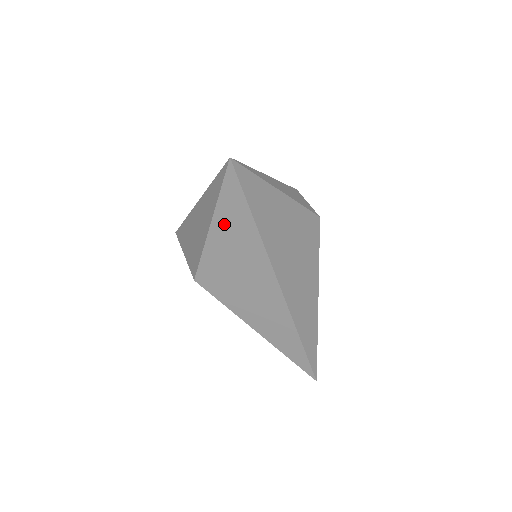
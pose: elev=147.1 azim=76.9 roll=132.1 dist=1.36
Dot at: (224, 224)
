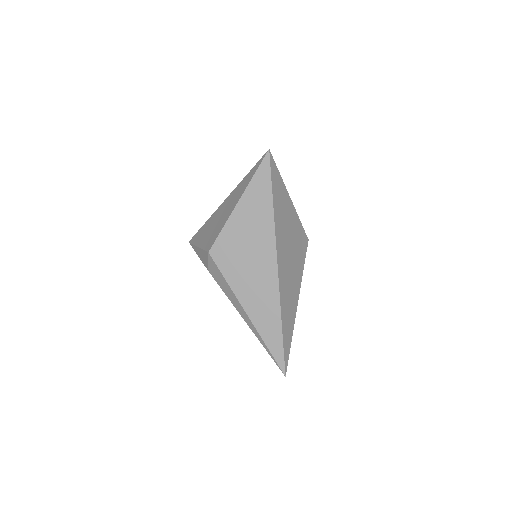
Dot at: (249, 201)
